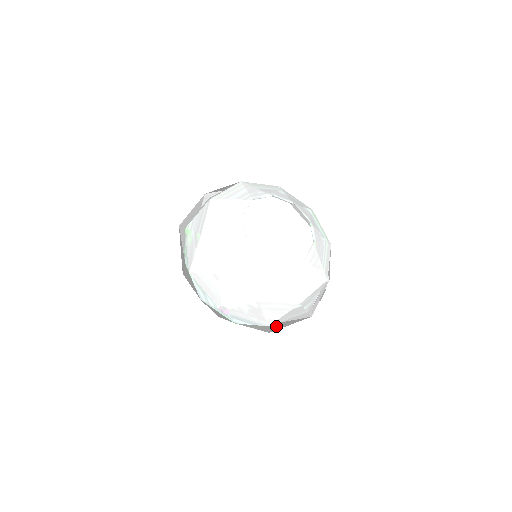
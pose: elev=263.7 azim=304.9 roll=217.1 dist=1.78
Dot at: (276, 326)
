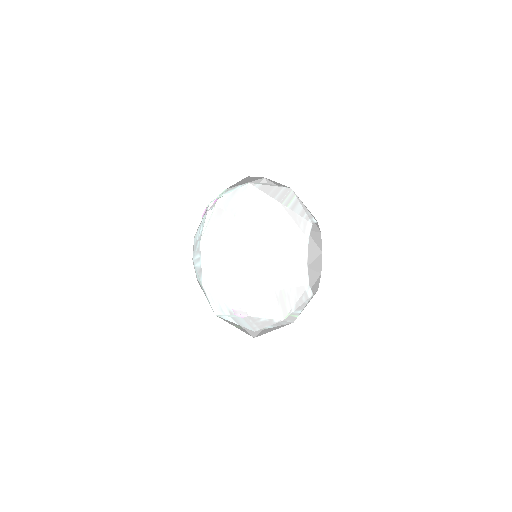
Dot at: occluded
